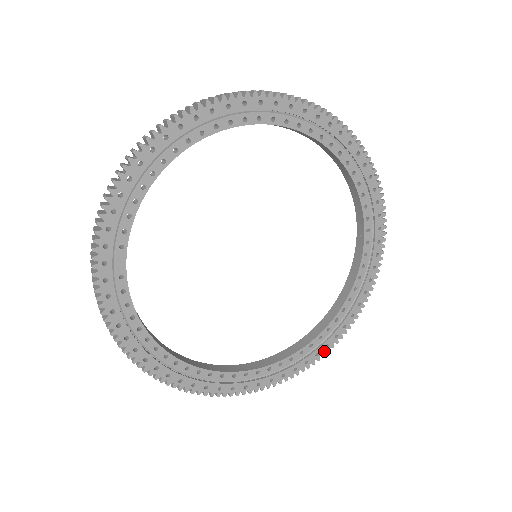
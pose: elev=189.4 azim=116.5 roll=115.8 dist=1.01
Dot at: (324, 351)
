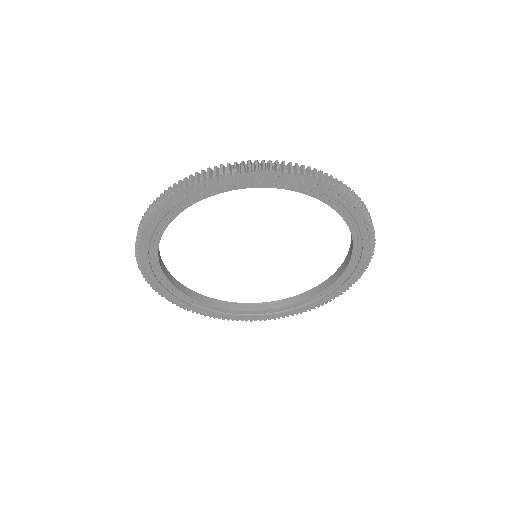
Dot at: (315, 306)
